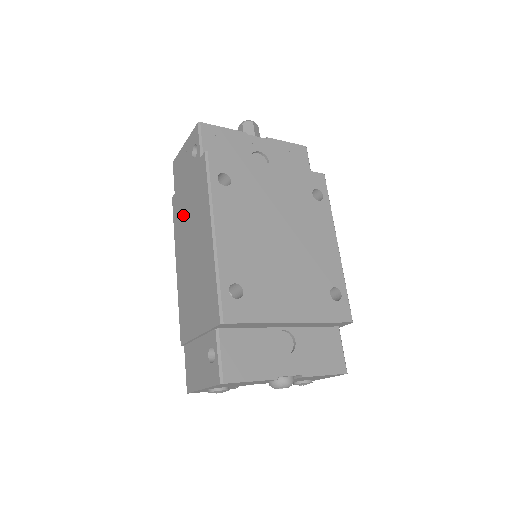
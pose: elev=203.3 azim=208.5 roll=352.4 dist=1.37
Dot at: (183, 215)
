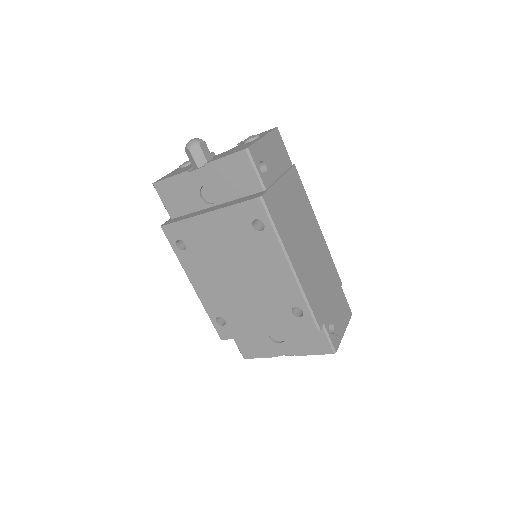
Dot at: occluded
